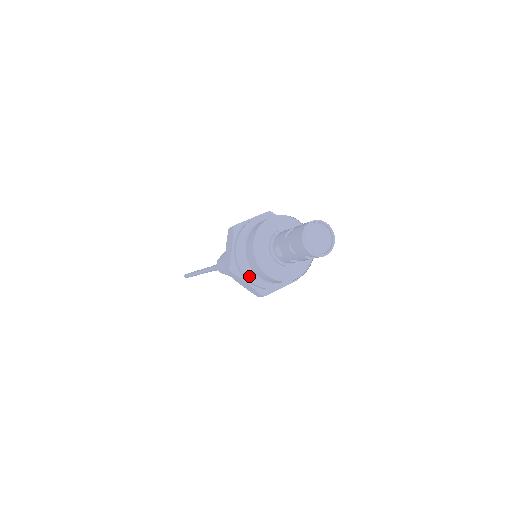
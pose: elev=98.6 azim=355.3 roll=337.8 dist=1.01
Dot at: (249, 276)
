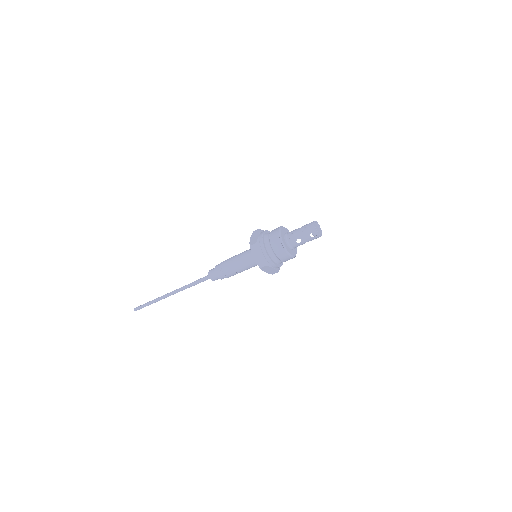
Dot at: (266, 249)
